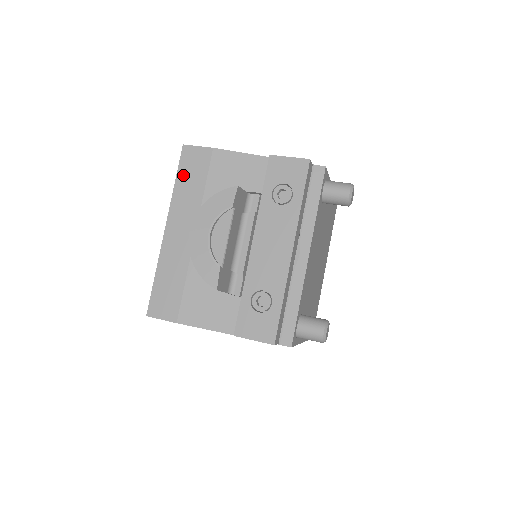
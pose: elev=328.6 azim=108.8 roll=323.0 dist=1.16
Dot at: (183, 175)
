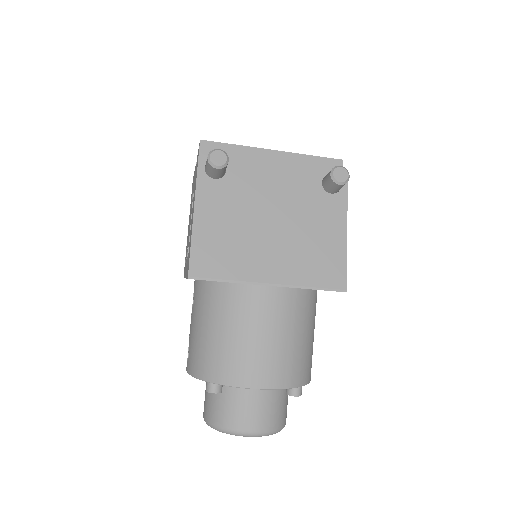
Dot at: occluded
